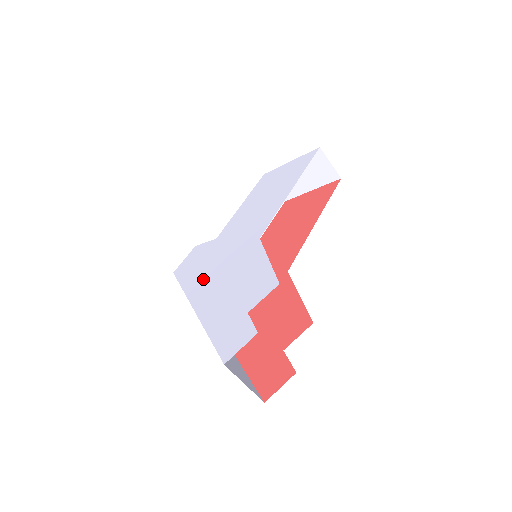
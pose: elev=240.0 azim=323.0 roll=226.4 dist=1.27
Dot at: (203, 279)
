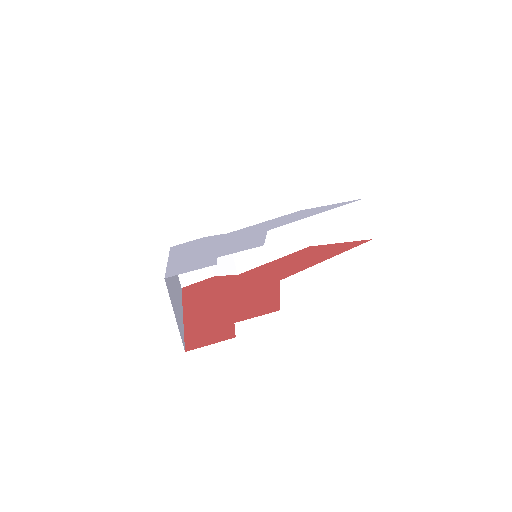
Dot at: (194, 247)
